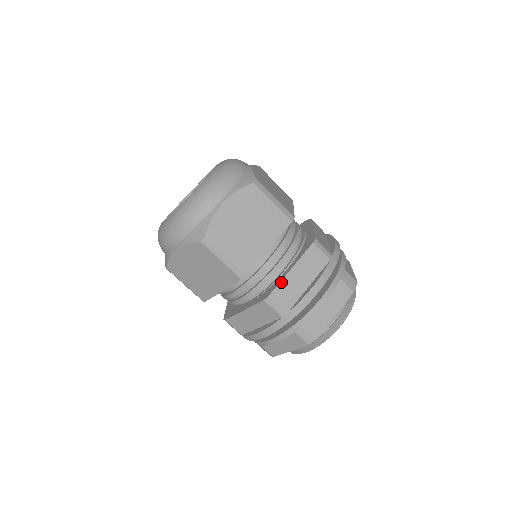
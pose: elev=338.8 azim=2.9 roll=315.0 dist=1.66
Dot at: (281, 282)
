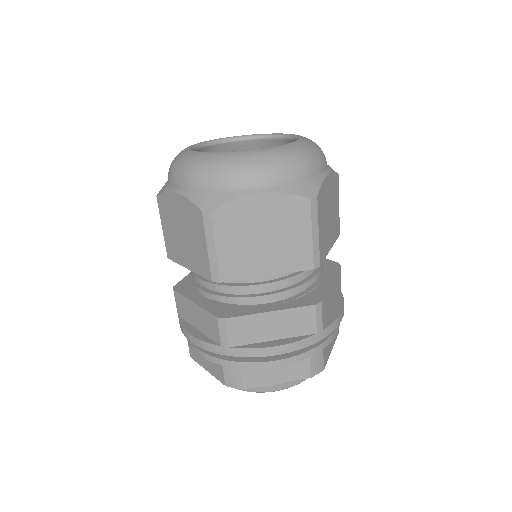
Dot at: (327, 292)
